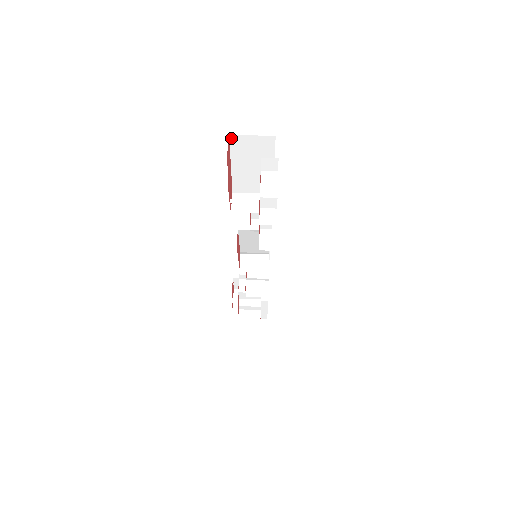
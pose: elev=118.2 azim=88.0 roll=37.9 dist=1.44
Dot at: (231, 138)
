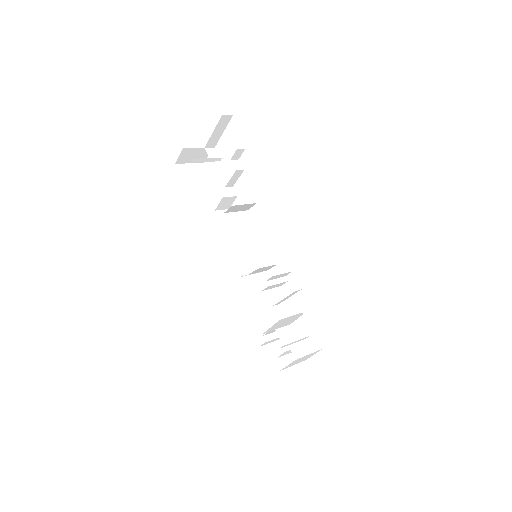
Dot at: (177, 166)
